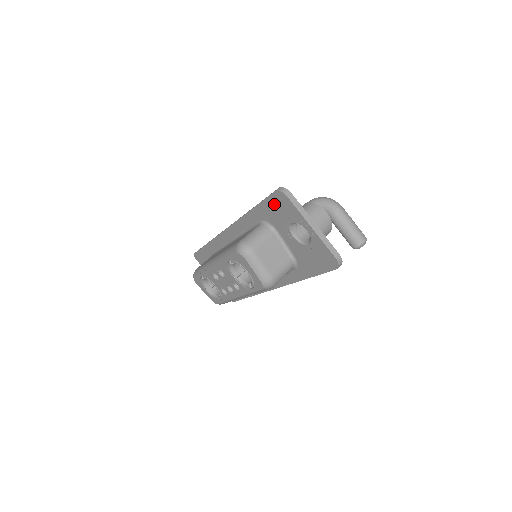
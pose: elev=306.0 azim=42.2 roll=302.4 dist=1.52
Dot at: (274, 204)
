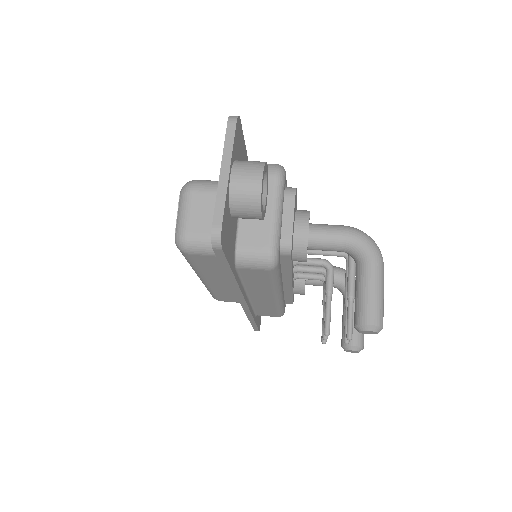
Dot at: occluded
